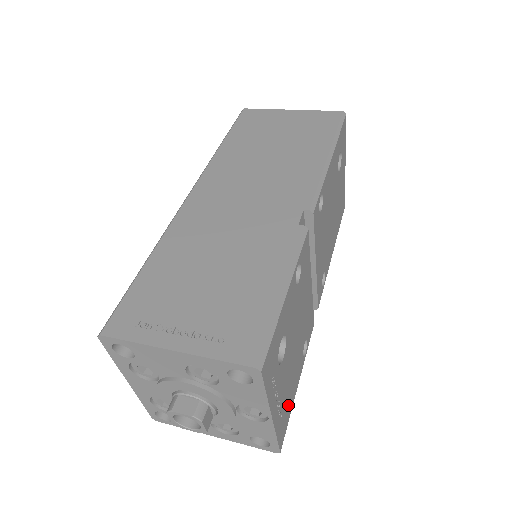
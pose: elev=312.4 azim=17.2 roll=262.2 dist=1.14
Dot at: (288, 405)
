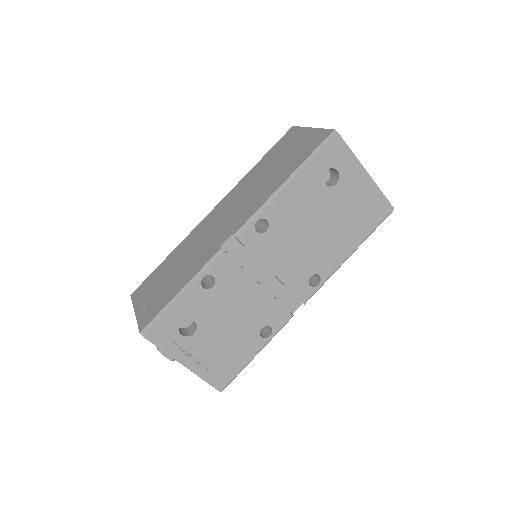
Dot at: (228, 365)
